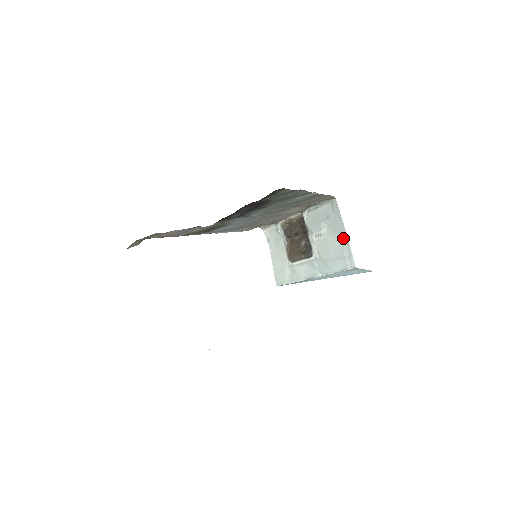
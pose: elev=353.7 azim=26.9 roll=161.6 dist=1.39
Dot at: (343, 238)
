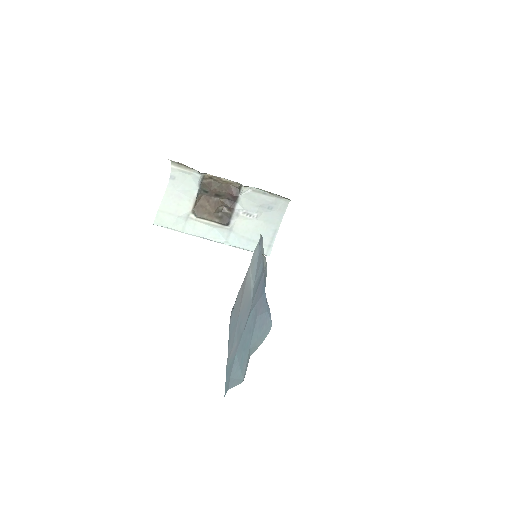
Dot at: (273, 231)
